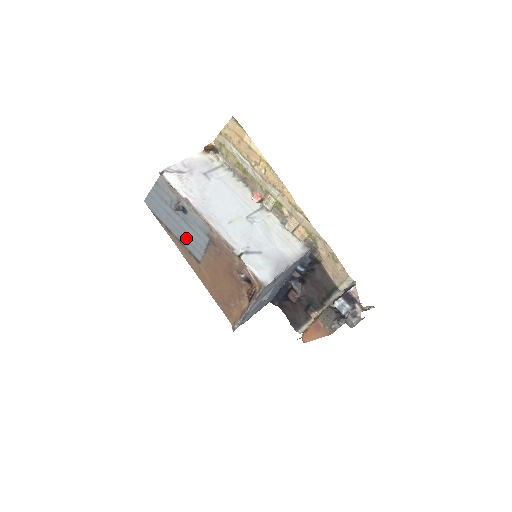
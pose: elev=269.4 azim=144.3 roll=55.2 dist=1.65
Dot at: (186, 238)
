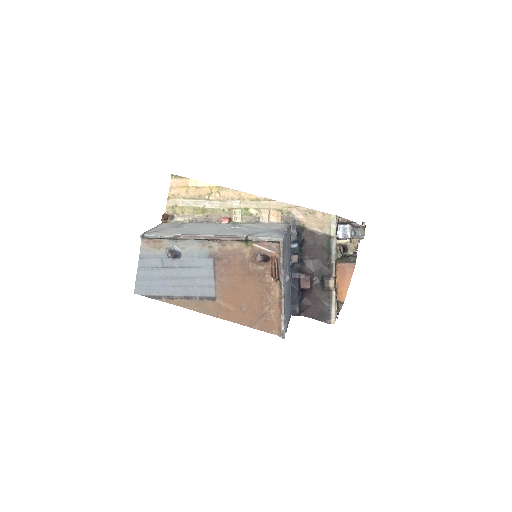
Dot at: (191, 285)
